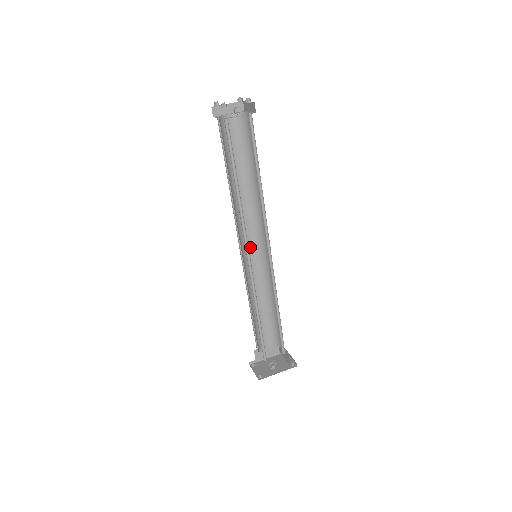
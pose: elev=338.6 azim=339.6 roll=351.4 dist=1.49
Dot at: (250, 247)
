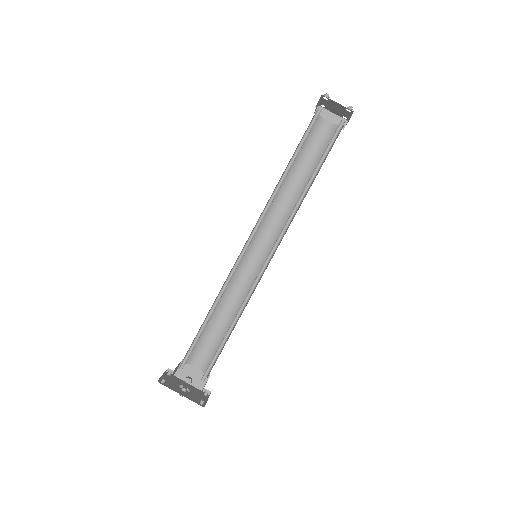
Dot at: (259, 250)
